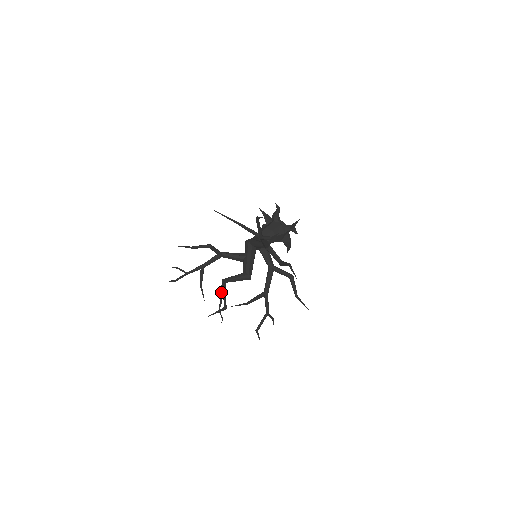
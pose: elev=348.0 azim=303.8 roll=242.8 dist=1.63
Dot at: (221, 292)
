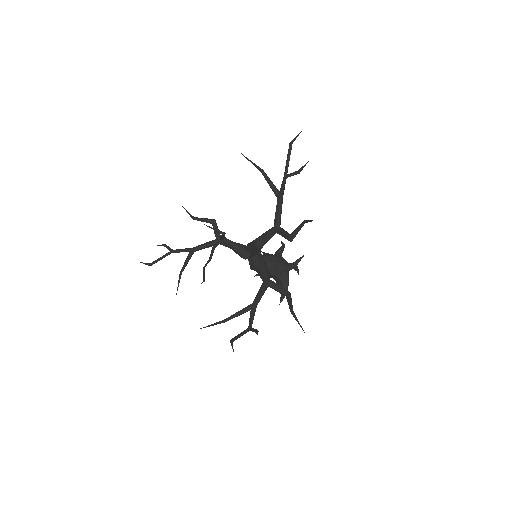
Dot at: occluded
